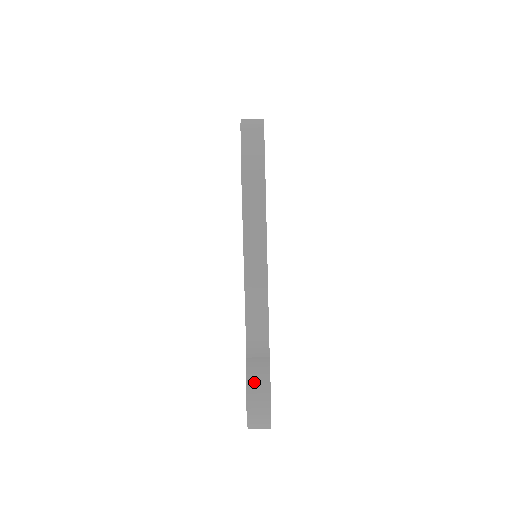
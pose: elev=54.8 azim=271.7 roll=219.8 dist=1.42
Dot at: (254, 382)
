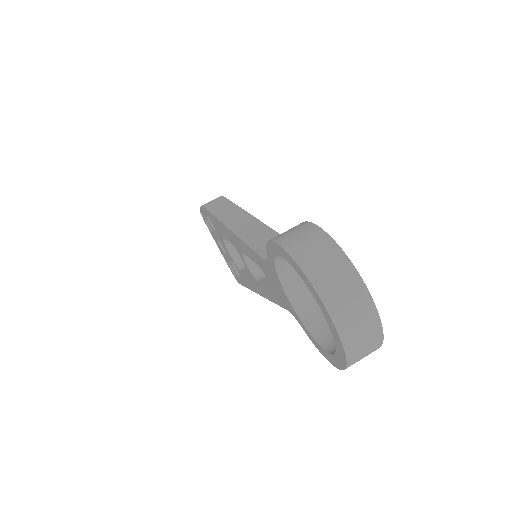
Dot at: (279, 235)
